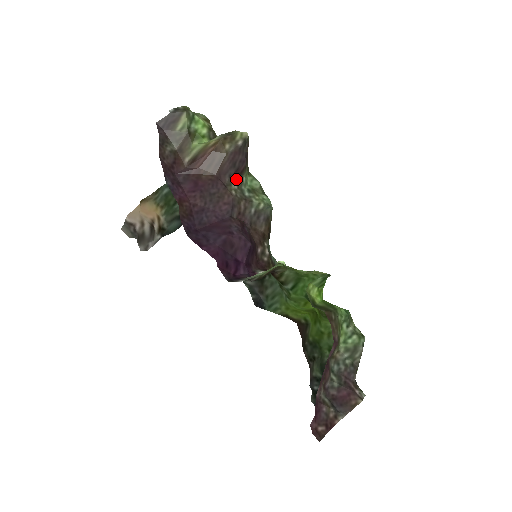
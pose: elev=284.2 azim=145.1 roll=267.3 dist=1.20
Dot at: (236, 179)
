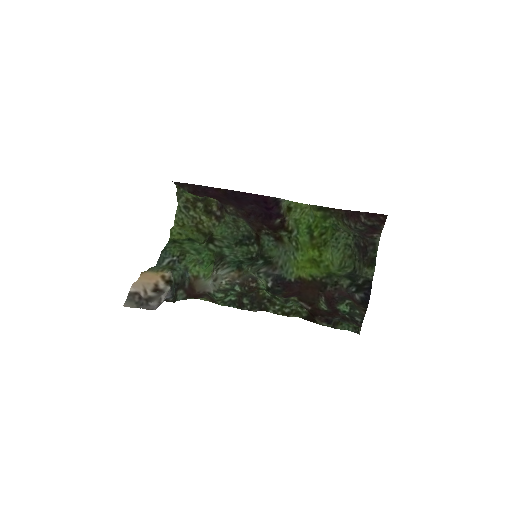
Dot at: (225, 210)
